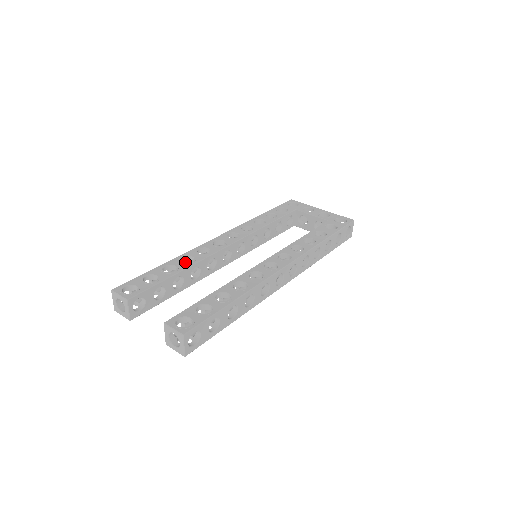
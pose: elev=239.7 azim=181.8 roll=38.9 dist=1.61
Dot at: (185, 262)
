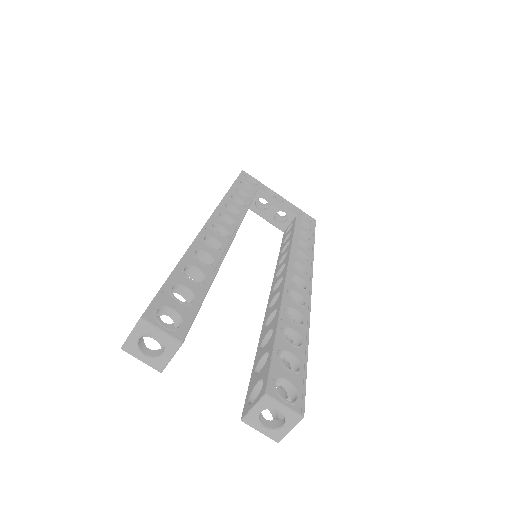
Dot at: occluded
